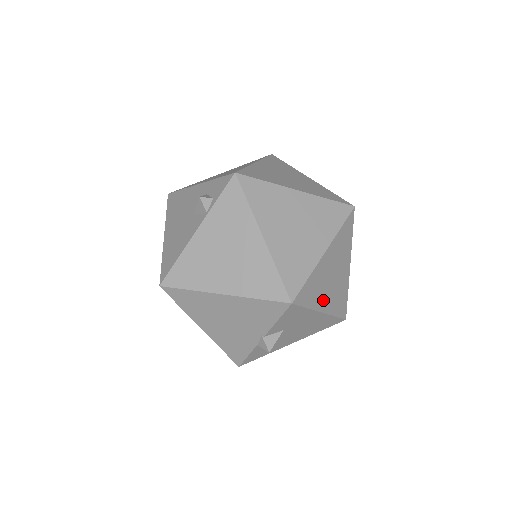
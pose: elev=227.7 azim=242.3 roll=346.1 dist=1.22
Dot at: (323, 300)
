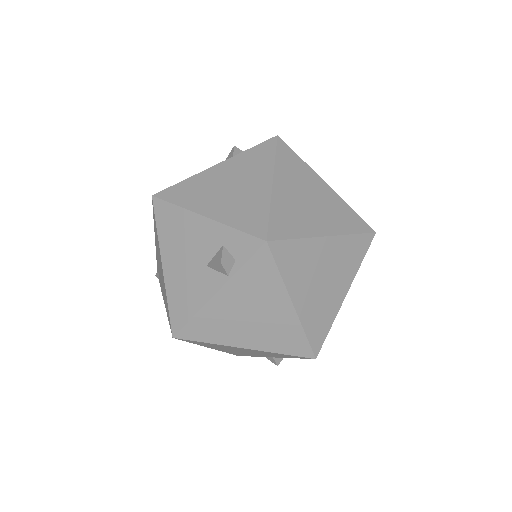
Dot at: occluded
